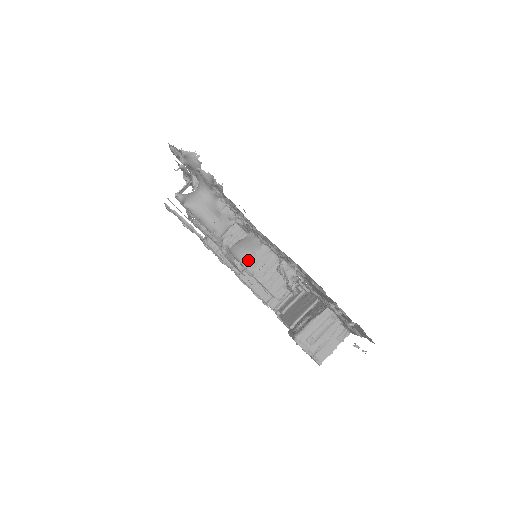
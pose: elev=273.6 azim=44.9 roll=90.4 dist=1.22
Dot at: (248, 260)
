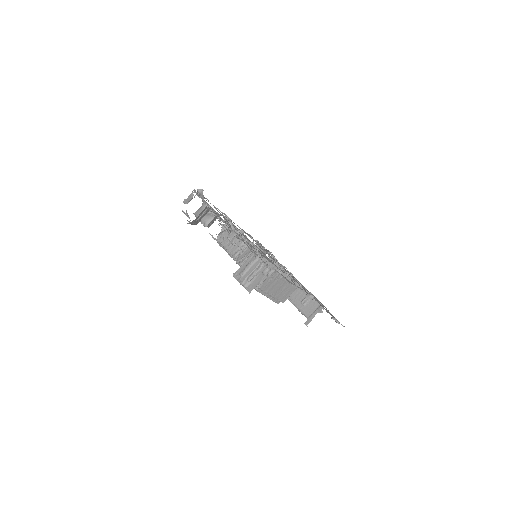
Dot at: (220, 236)
